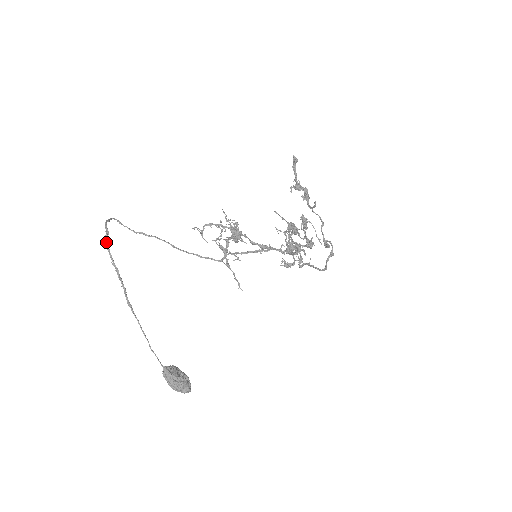
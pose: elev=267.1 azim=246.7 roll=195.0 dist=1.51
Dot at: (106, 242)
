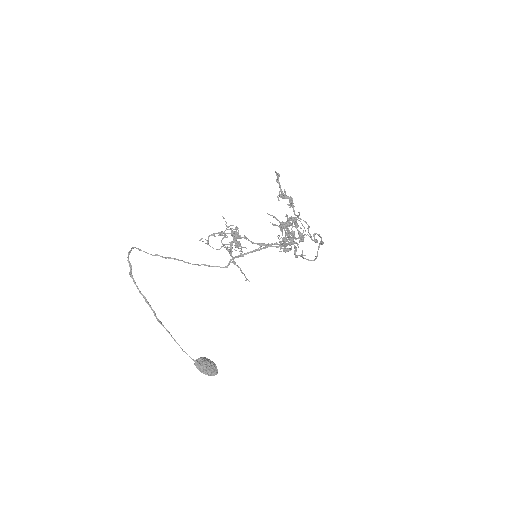
Dot at: (131, 276)
